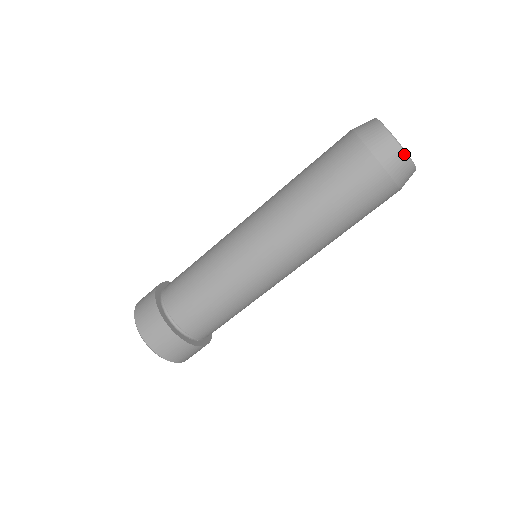
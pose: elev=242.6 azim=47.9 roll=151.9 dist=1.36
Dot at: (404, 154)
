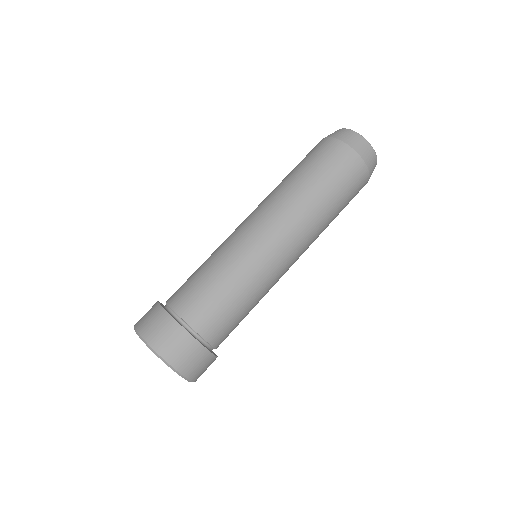
Dot at: (373, 150)
